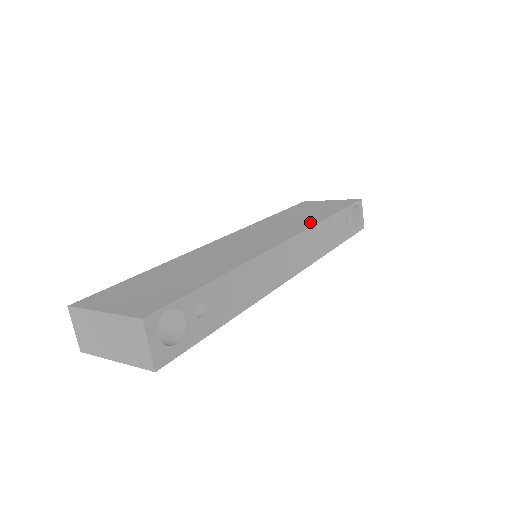
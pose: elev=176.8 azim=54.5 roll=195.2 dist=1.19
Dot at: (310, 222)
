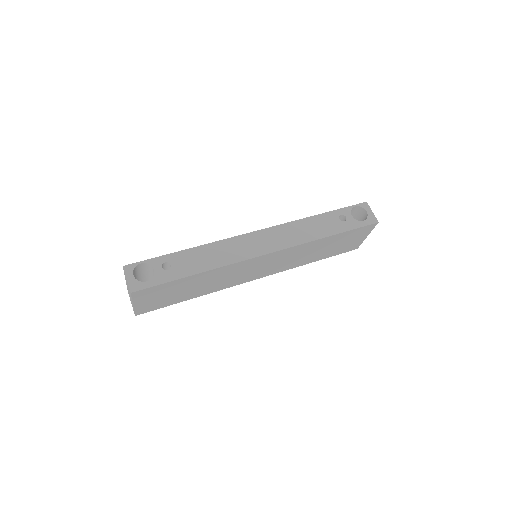
Dot at: occluded
